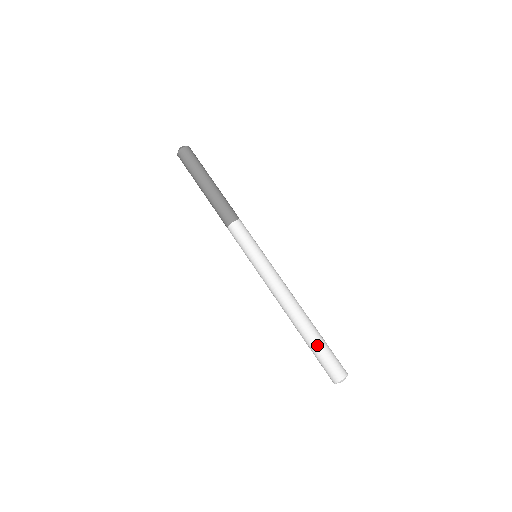
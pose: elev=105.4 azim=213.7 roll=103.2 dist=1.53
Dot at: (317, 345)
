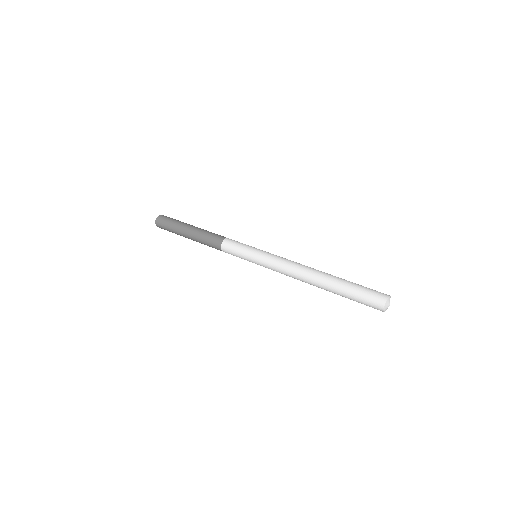
Dot at: (346, 287)
